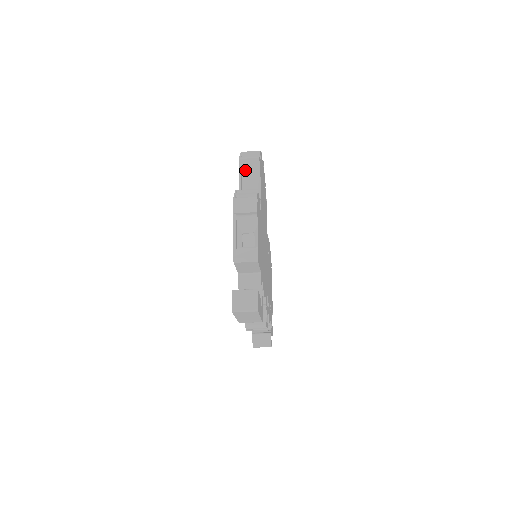
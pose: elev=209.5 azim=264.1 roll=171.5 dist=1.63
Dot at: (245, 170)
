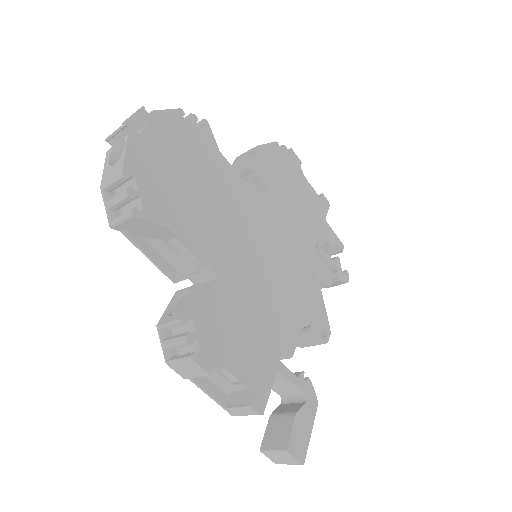
Dot at: (136, 232)
